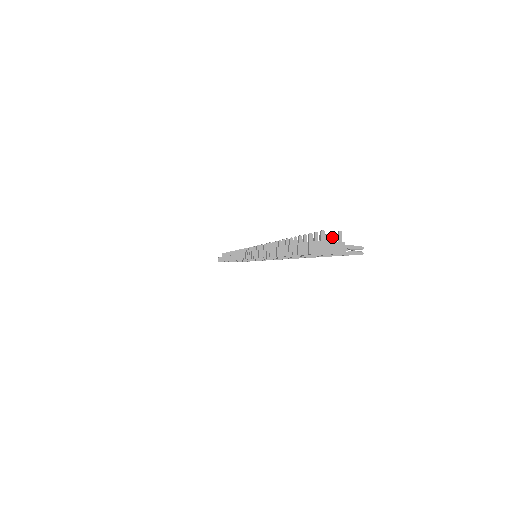
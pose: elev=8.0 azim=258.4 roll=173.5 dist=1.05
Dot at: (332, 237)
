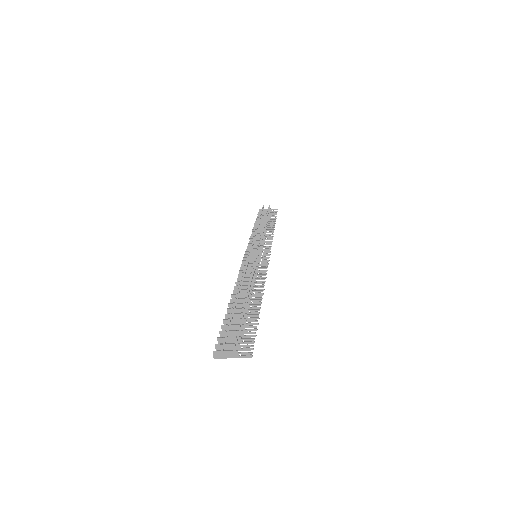
Dot at: (235, 340)
